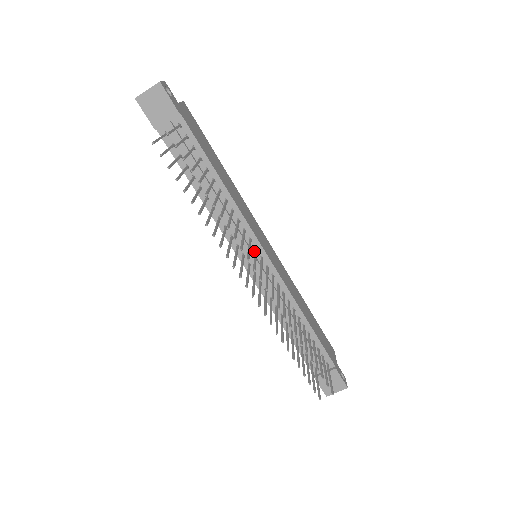
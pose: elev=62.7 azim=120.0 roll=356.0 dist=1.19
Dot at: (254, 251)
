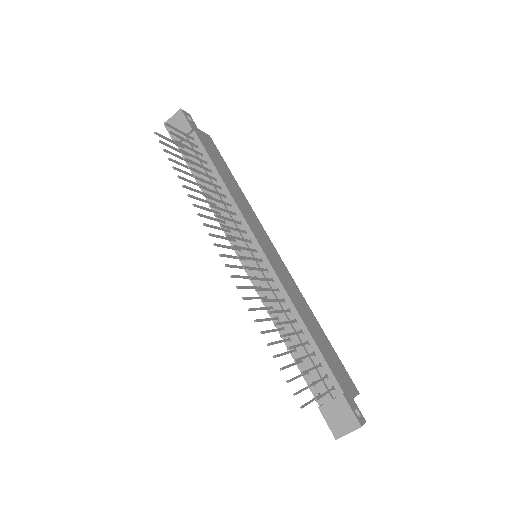
Dot at: (249, 244)
